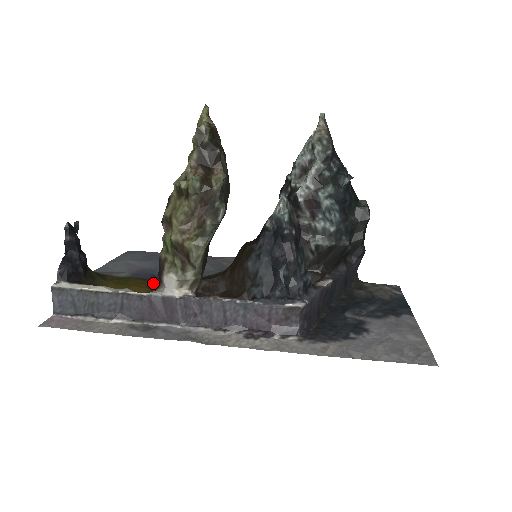
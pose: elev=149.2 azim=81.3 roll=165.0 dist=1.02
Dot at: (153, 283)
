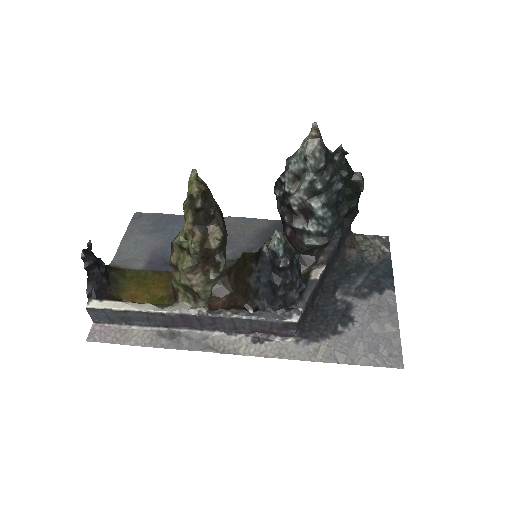
Dot at: (168, 279)
